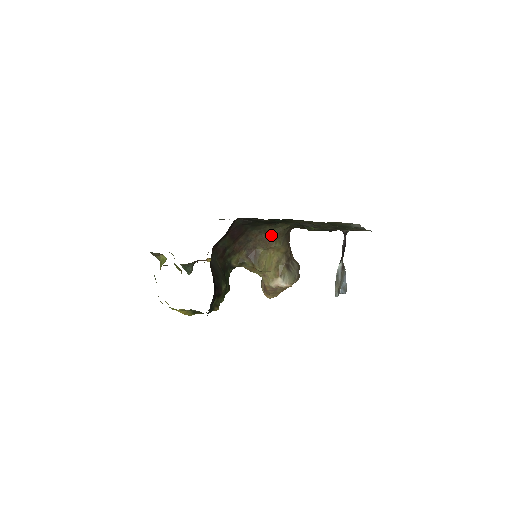
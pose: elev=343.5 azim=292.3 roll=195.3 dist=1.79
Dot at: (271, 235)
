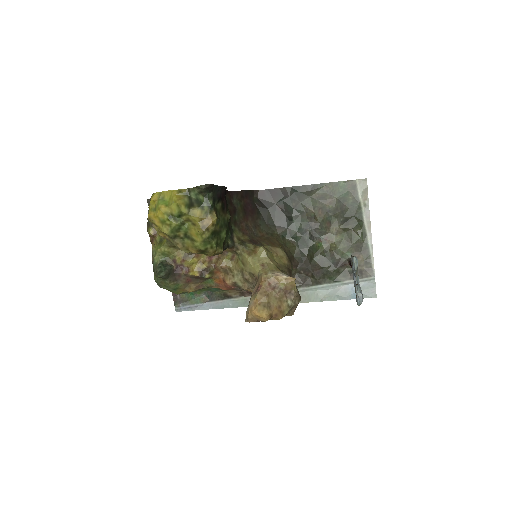
Dot at: (277, 242)
